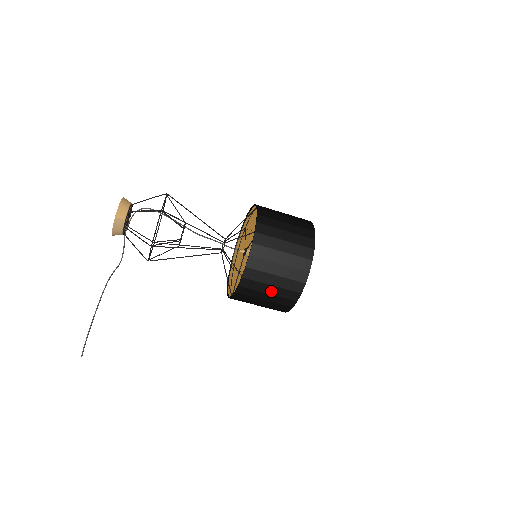
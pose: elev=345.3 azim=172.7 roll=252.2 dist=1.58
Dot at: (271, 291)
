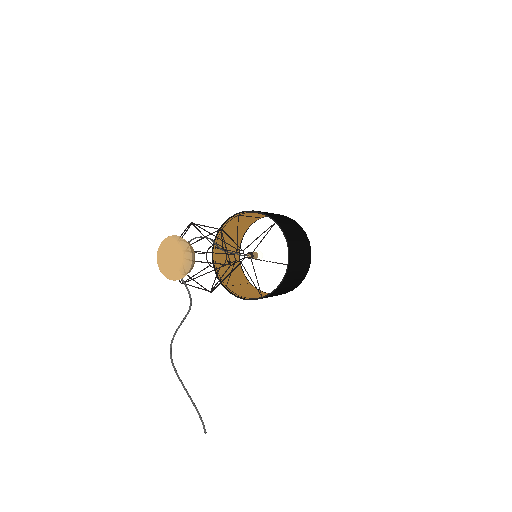
Dot at: (300, 267)
